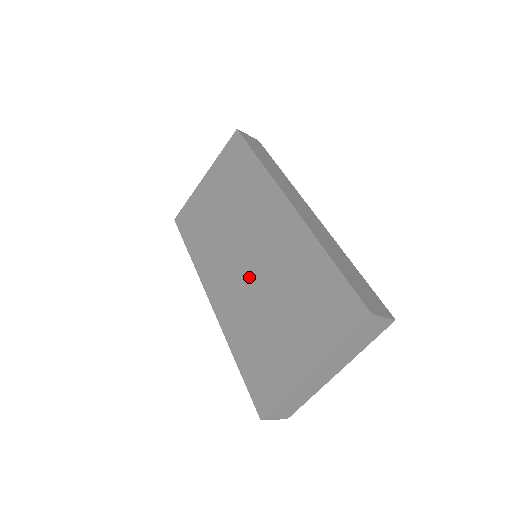
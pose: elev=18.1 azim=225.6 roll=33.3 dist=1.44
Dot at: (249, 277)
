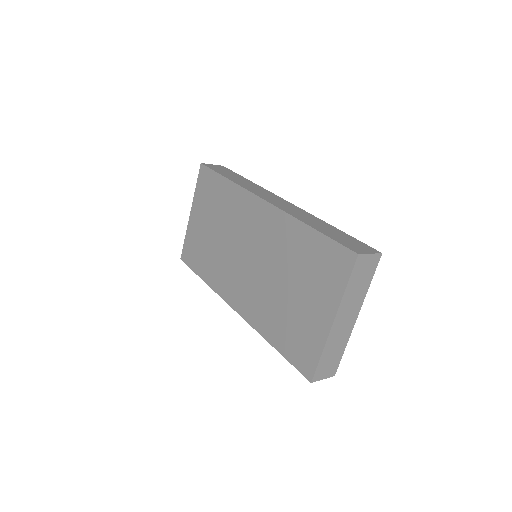
Dot at: (256, 274)
